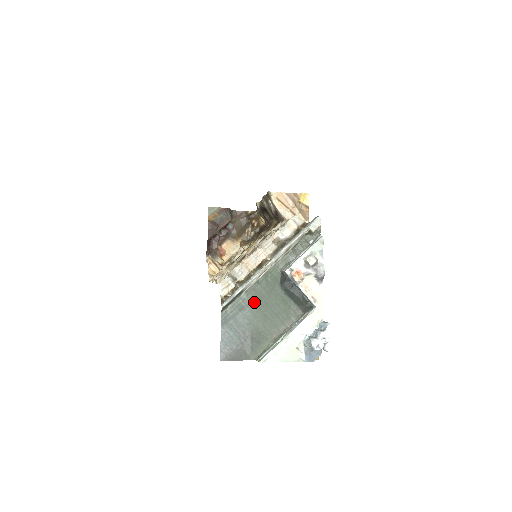
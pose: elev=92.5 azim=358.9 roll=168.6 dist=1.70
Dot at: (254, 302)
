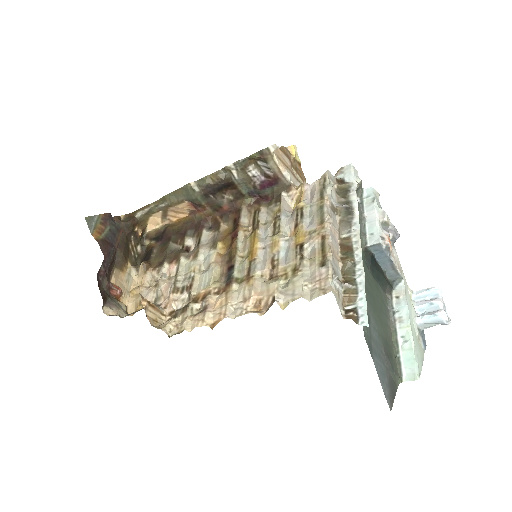
Dot at: (369, 302)
